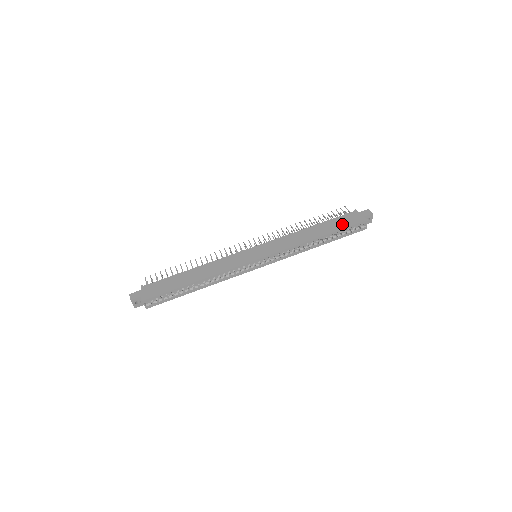
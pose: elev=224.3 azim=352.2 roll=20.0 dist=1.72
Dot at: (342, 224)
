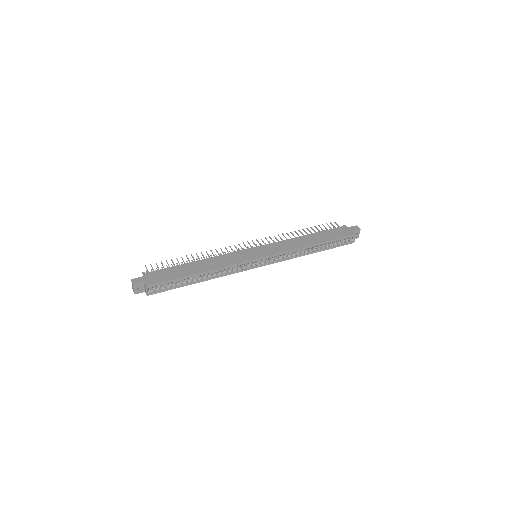
Dot at: (335, 235)
